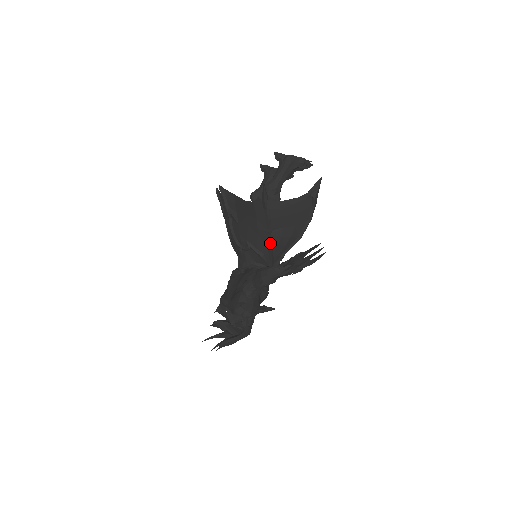
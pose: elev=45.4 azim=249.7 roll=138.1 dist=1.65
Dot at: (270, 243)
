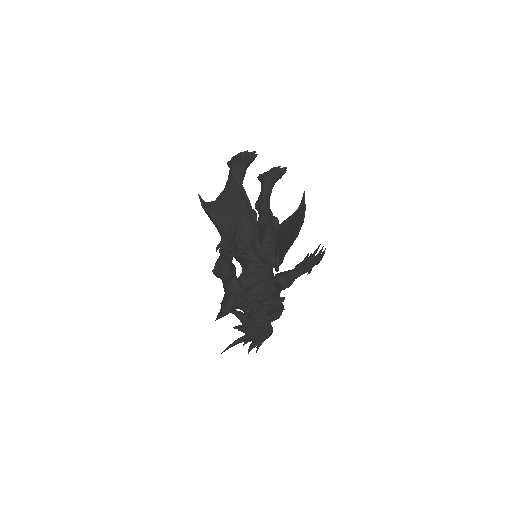
Dot at: occluded
